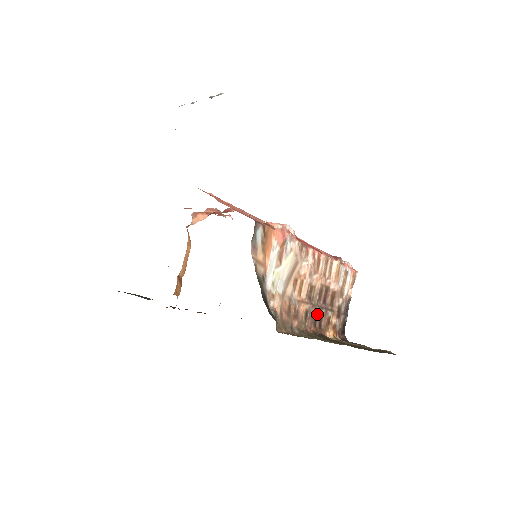
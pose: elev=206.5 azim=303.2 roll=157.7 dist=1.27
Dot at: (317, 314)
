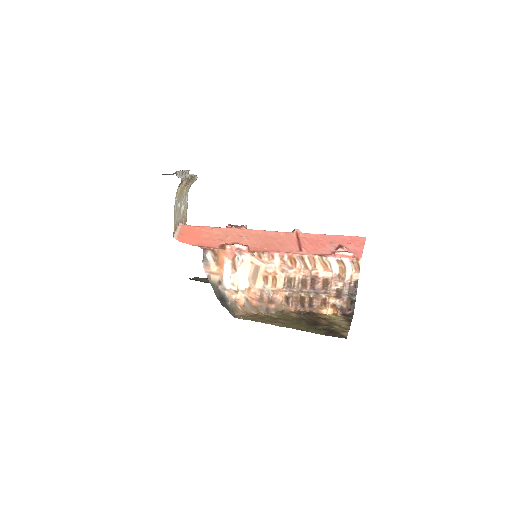
Dot at: (303, 298)
